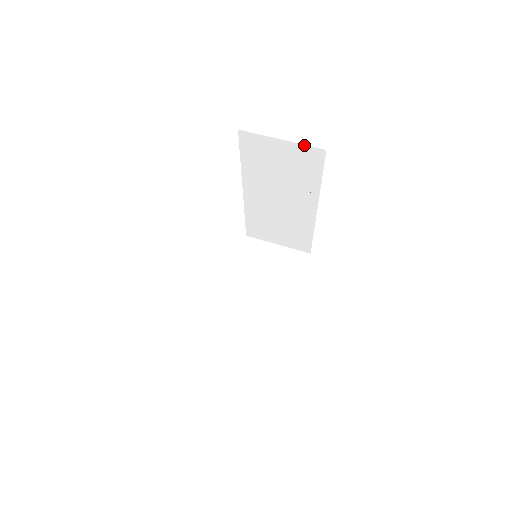
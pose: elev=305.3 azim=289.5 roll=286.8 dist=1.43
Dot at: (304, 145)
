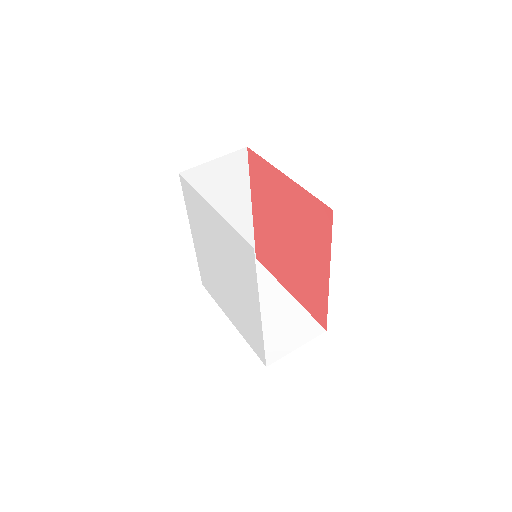
Dot at: (231, 153)
